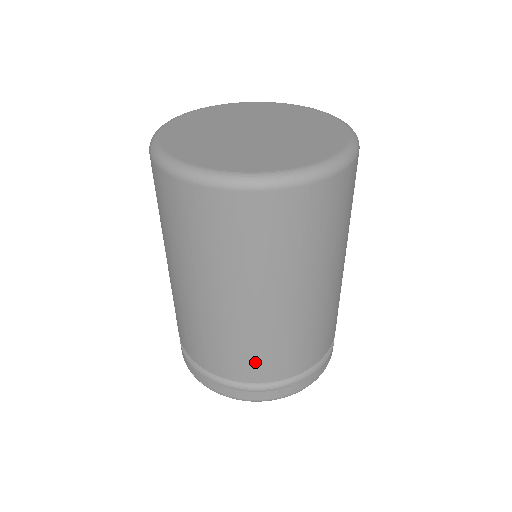
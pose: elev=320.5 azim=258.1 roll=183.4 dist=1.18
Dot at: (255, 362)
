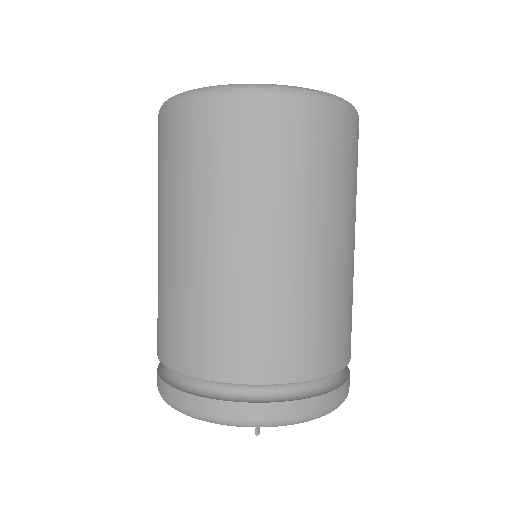
Dot at: (172, 332)
